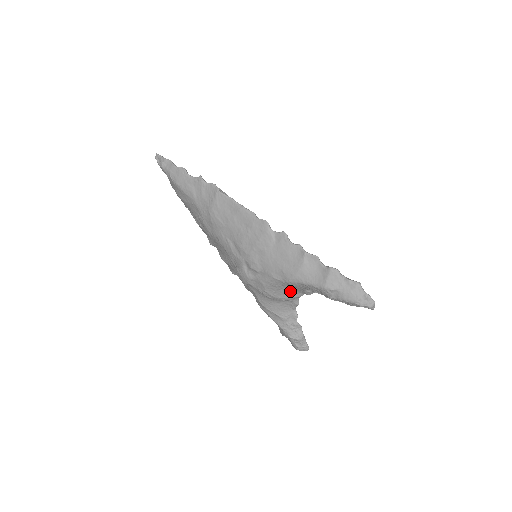
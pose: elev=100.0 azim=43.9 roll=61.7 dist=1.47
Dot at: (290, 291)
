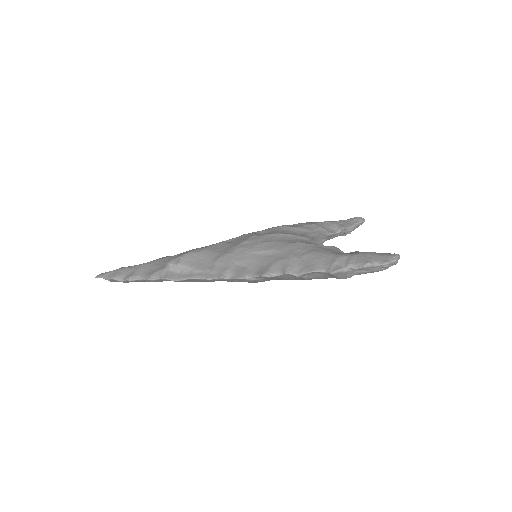
Dot at: occluded
